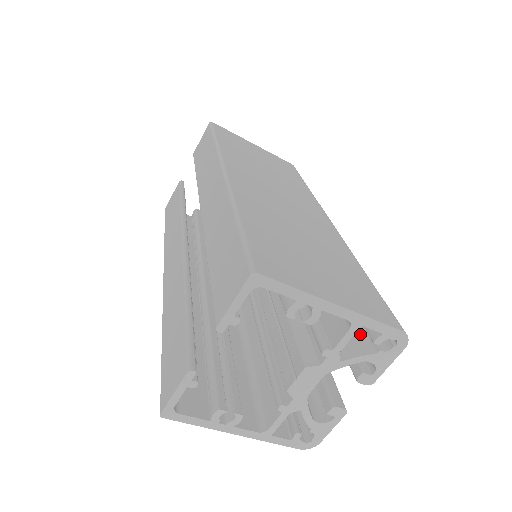
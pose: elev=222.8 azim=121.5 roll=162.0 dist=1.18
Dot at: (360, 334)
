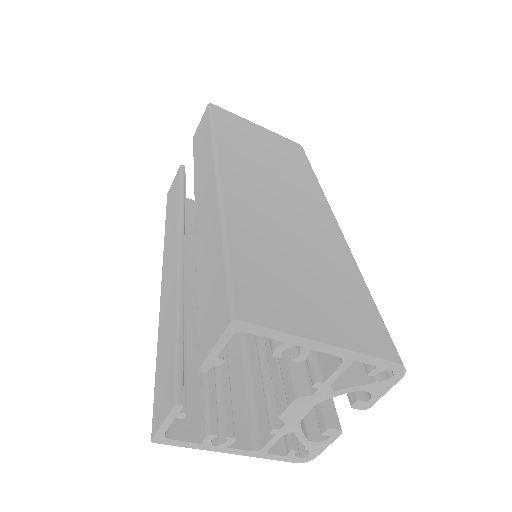
Dot at: occluded
